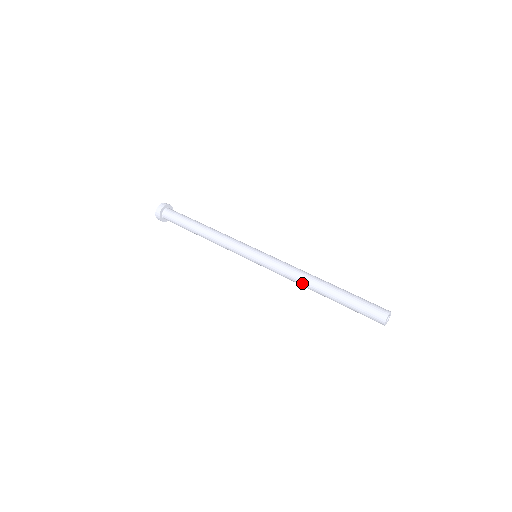
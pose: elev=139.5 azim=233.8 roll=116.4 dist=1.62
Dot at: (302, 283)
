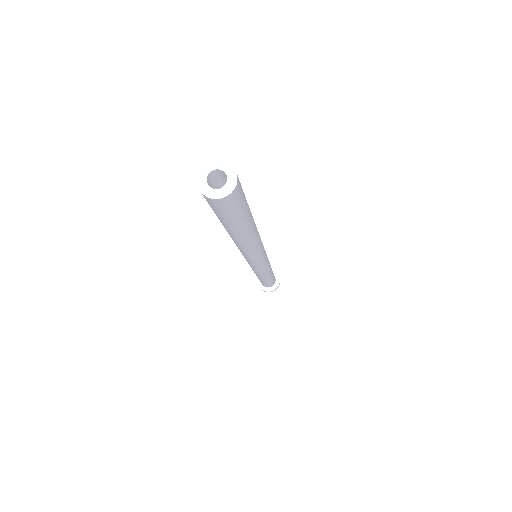
Dot at: occluded
